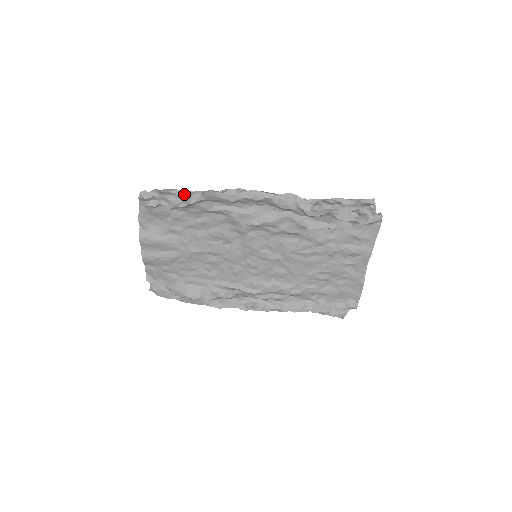
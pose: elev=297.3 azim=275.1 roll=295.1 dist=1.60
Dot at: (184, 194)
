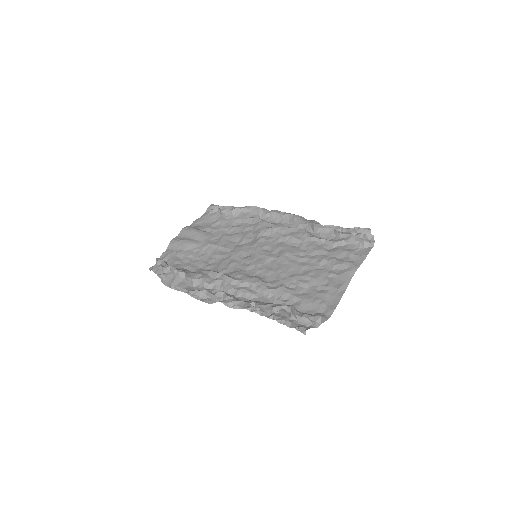
Dot at: occluded
